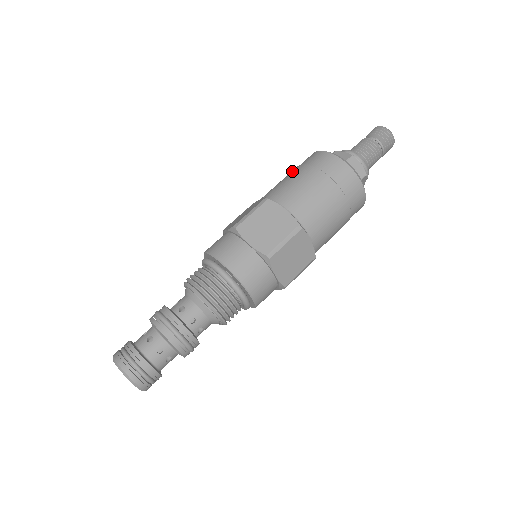
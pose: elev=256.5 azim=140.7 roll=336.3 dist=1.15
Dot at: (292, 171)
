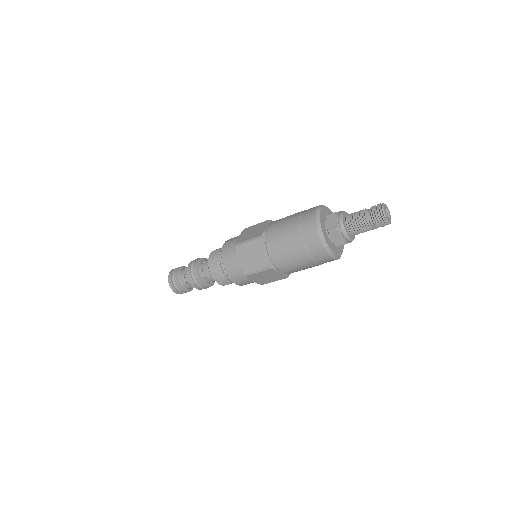
Dot at: (293, 217)
